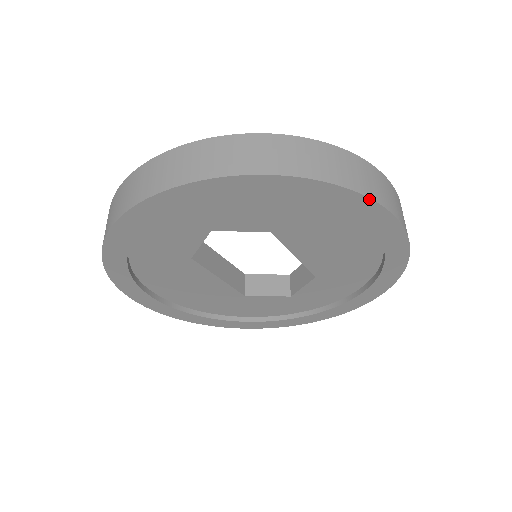
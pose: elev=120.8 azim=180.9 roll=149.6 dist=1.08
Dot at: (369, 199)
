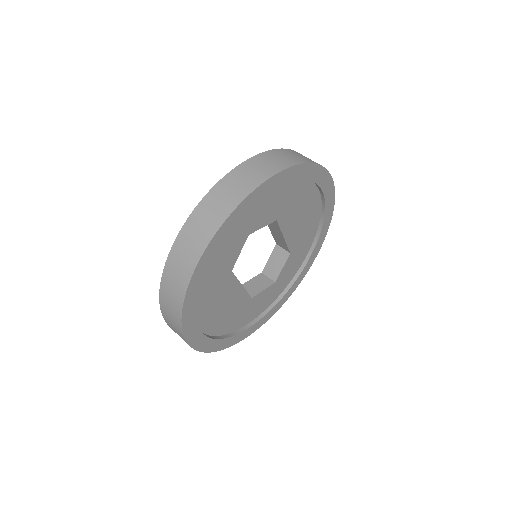
Dot at: (324, 168)
